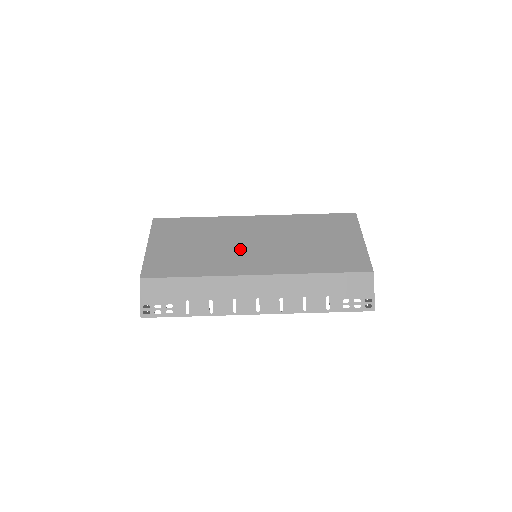
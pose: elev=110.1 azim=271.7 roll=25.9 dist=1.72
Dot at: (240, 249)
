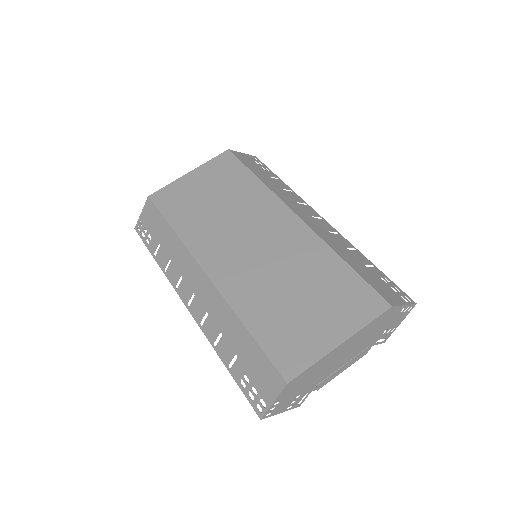
Dot at: (233, 236)
